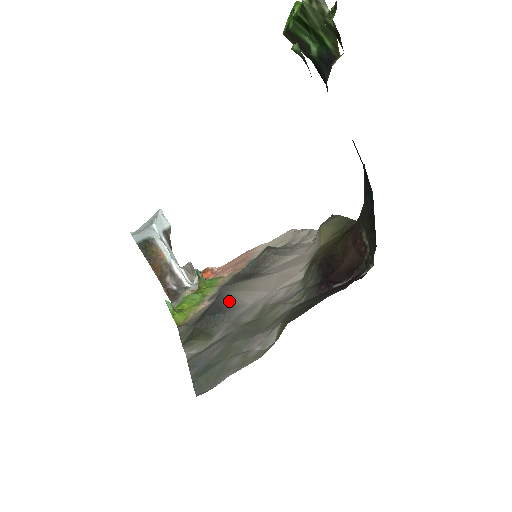
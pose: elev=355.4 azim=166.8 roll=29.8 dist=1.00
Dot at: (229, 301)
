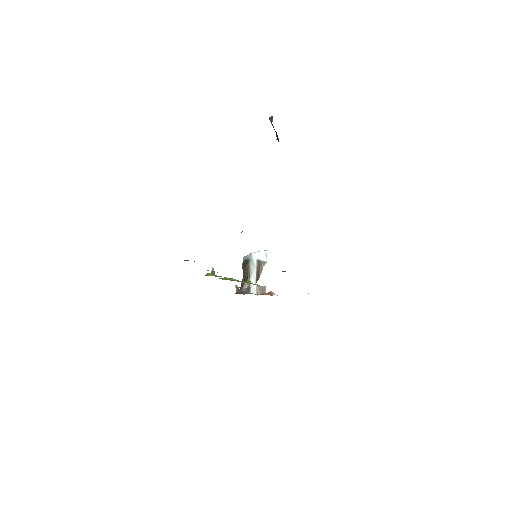
Dot at: occluded
